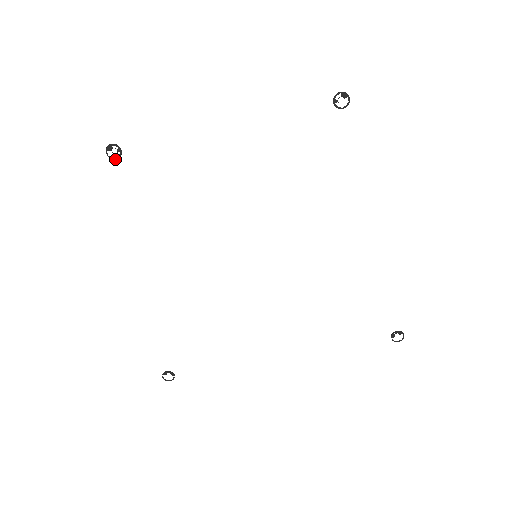
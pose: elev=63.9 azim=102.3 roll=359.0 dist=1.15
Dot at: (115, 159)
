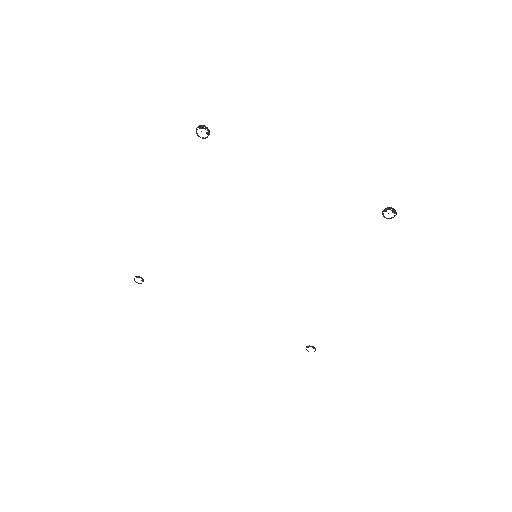
Dot at: (200, 137)
